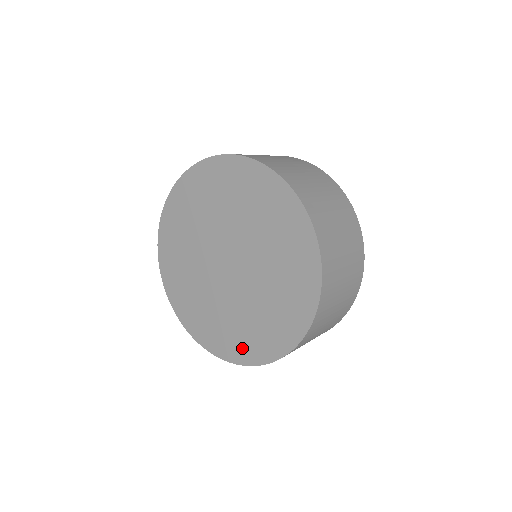
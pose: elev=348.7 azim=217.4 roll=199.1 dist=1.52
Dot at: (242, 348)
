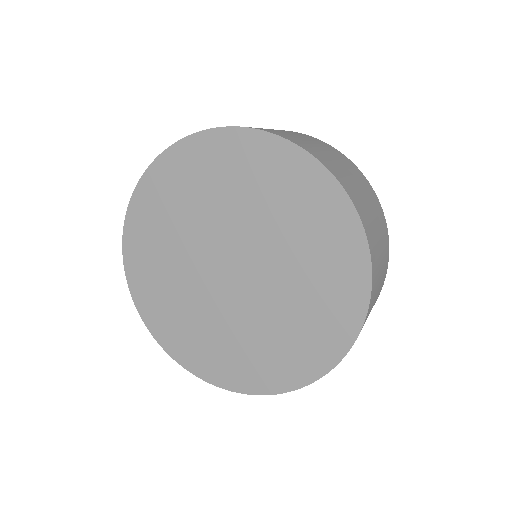
Dot at: (267, 373)
